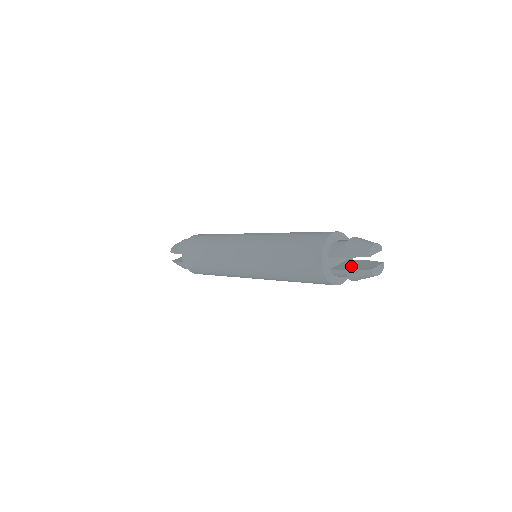
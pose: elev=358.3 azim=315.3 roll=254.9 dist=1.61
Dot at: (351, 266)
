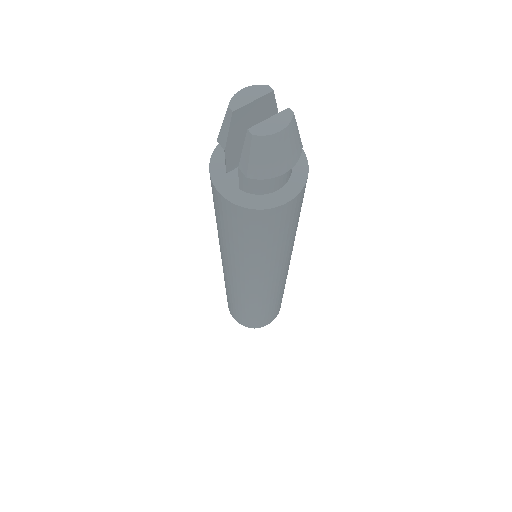
Dot at: occluded
